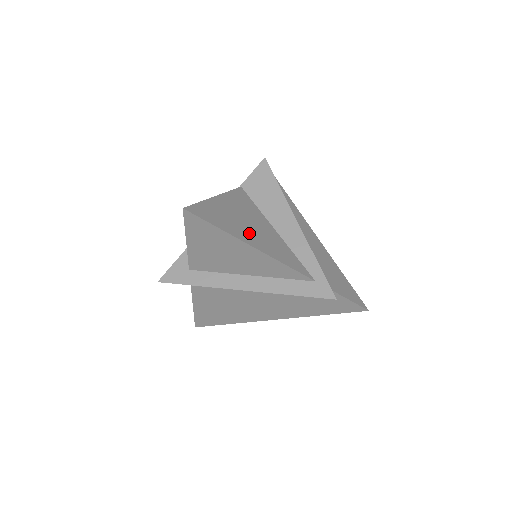
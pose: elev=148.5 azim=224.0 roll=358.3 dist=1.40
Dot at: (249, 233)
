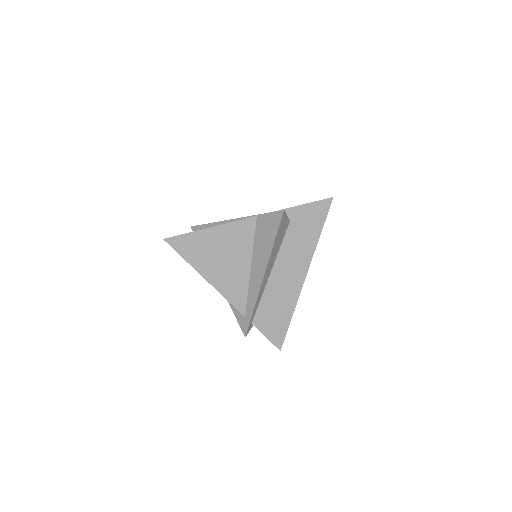
Dot at: (214, 267)
